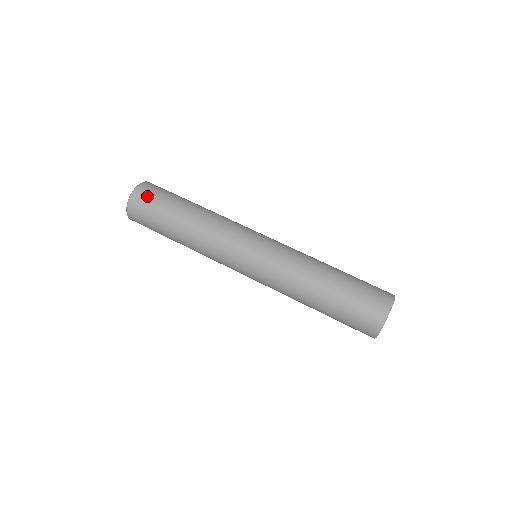
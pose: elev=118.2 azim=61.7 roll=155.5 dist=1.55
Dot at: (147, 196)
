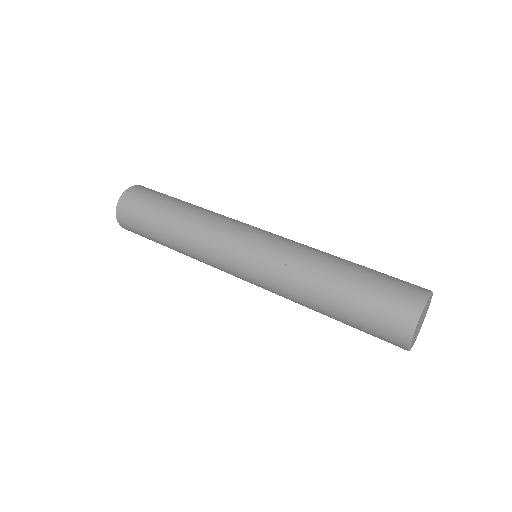
Dot at: (146, 190)
